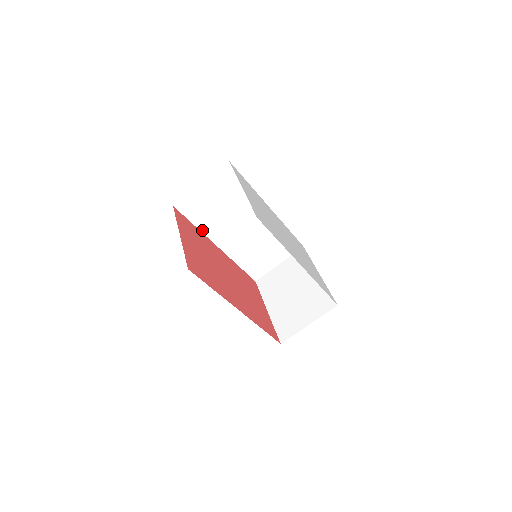
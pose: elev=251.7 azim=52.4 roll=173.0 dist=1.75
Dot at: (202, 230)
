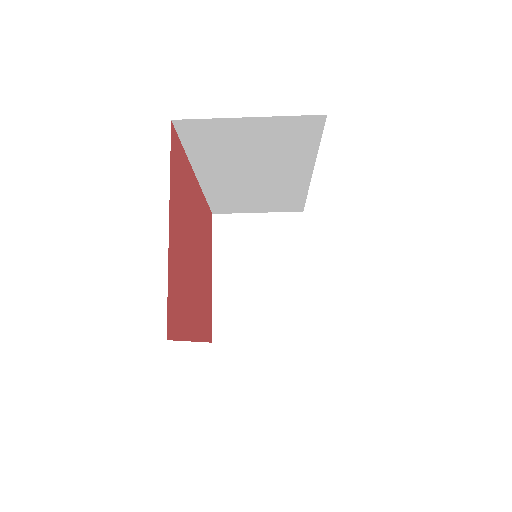
Dot at: (192, 158)
